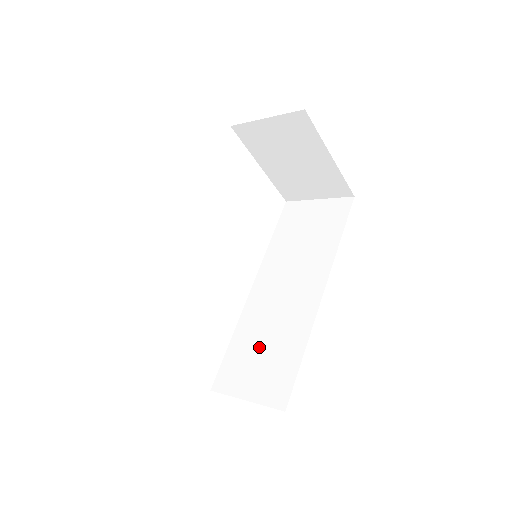
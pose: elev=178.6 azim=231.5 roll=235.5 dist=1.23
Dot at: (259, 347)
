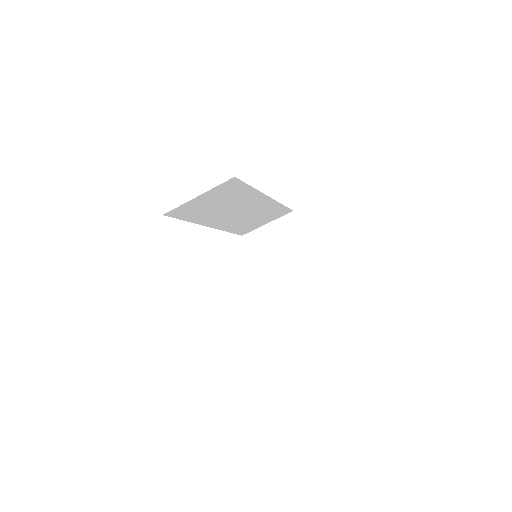
Dot at: occluded
